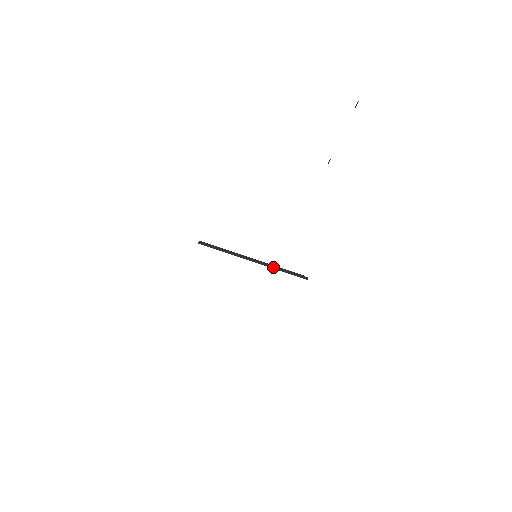
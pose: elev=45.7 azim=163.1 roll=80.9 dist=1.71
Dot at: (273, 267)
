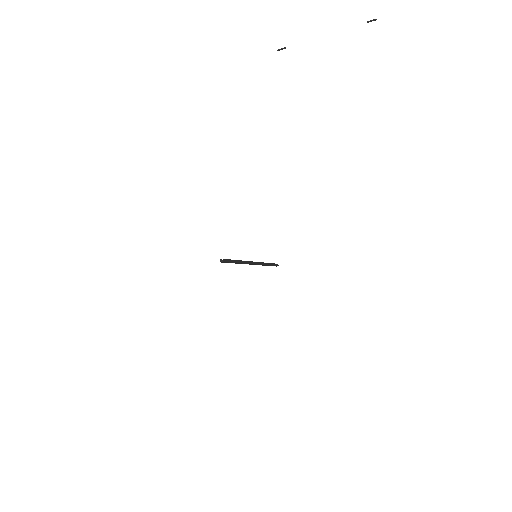
Dot at: (264, 265)
